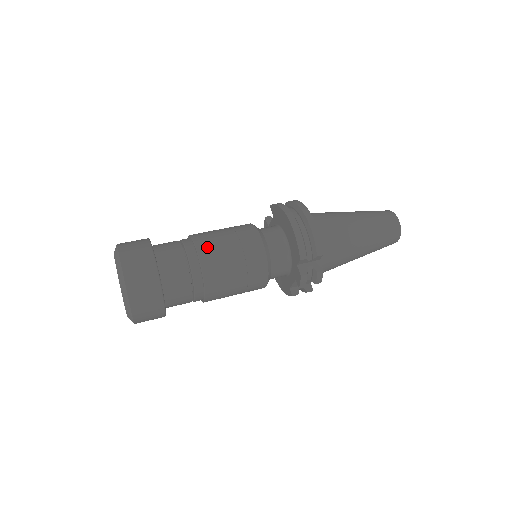
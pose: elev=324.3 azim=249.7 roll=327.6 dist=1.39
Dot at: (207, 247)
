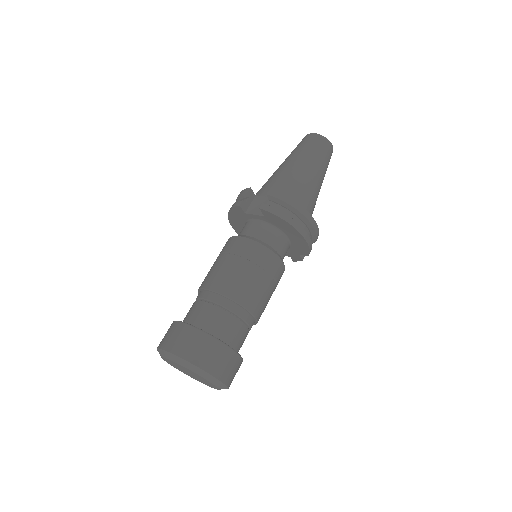
Dot at: (255, 304)
